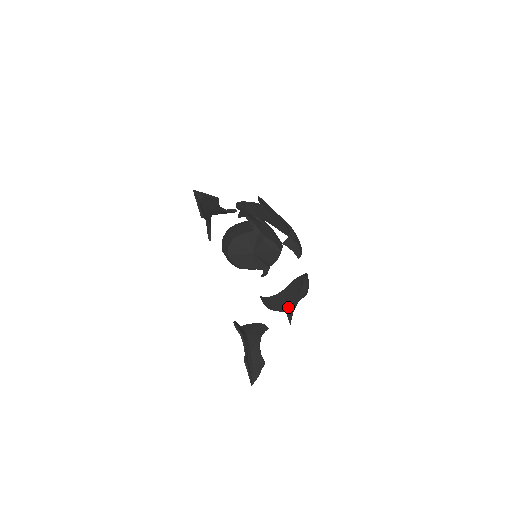
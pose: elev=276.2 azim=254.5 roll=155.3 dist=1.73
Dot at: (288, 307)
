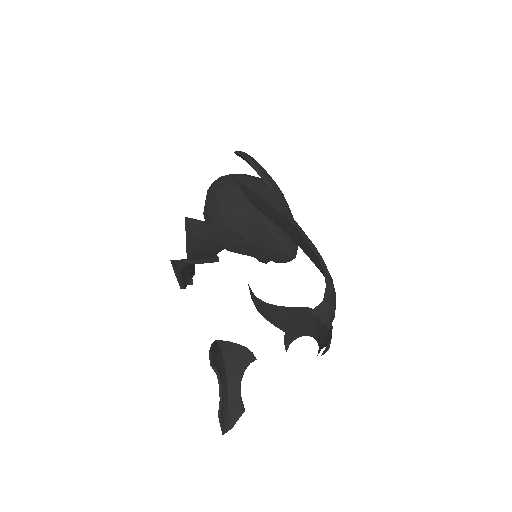
Dot at: (288, 329)
